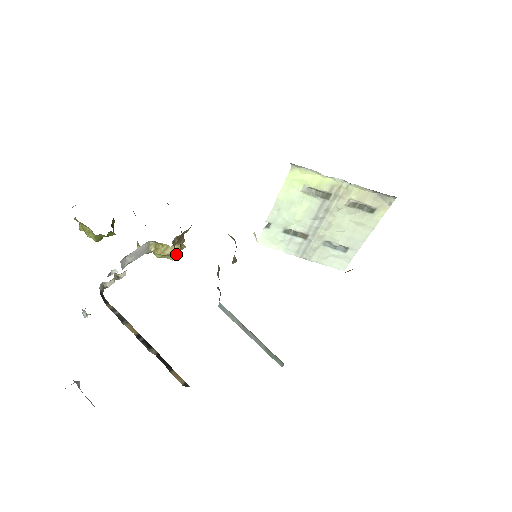
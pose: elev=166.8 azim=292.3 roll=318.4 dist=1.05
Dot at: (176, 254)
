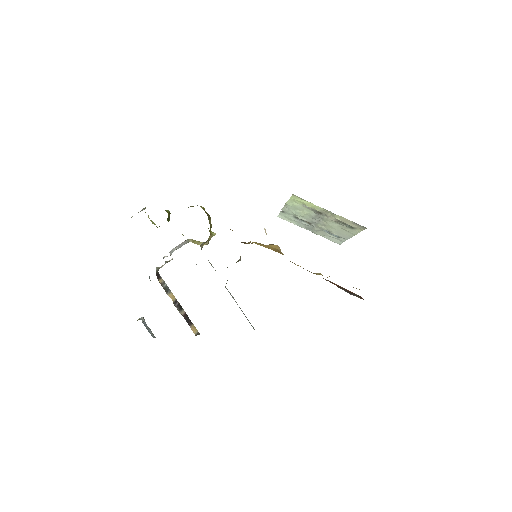
Dot at: occluded
